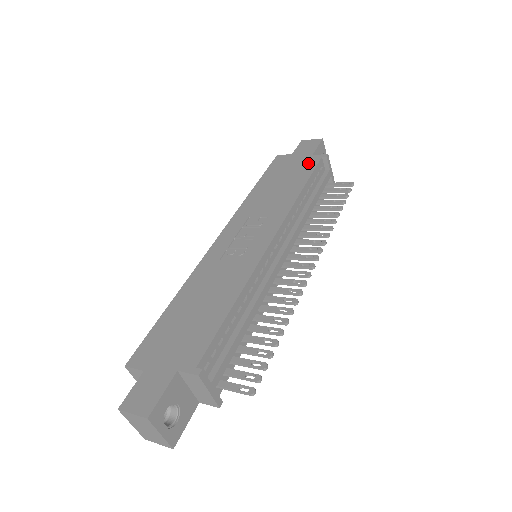
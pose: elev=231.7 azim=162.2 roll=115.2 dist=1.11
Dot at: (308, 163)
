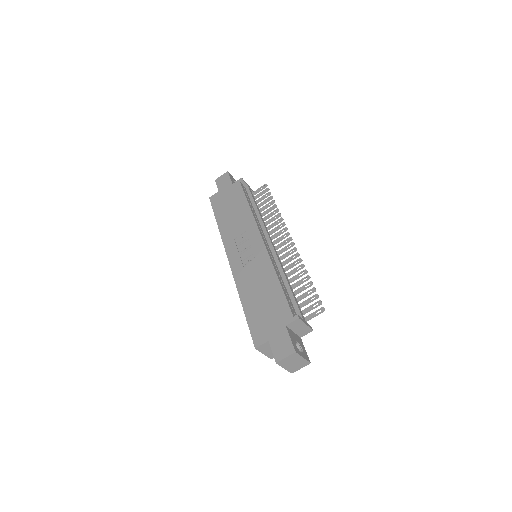
Dot at: (235, 190)
